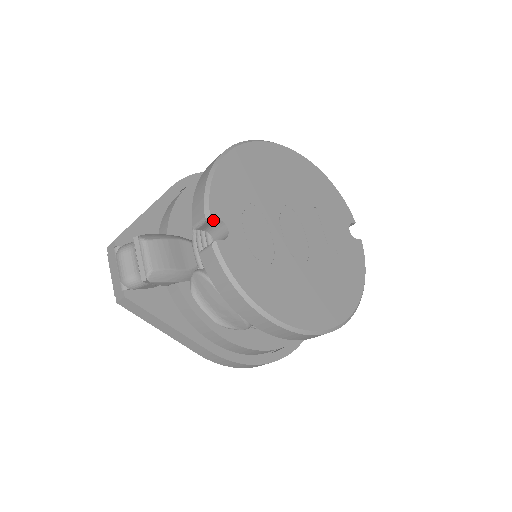
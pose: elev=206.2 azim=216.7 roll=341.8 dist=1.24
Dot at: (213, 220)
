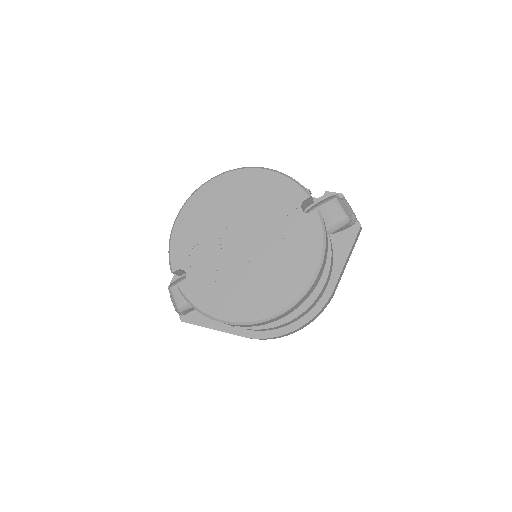
Dot at: (177, 271)
